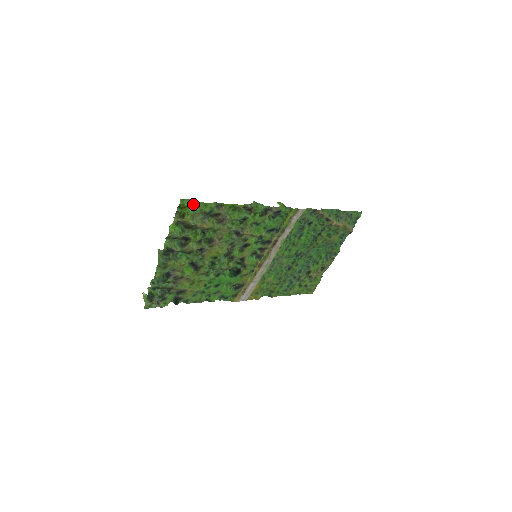
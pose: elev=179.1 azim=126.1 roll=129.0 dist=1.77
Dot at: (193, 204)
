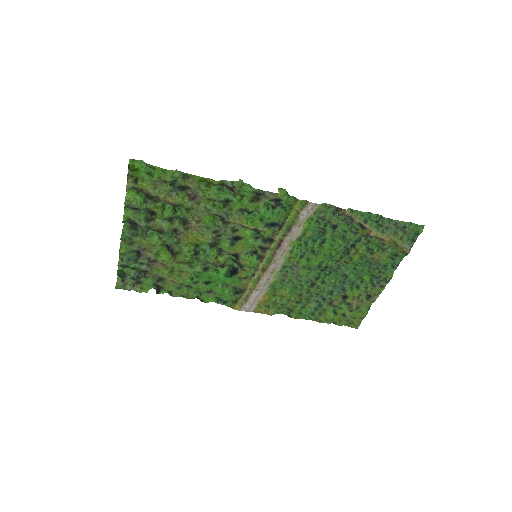
Dot at: (148, 168)
